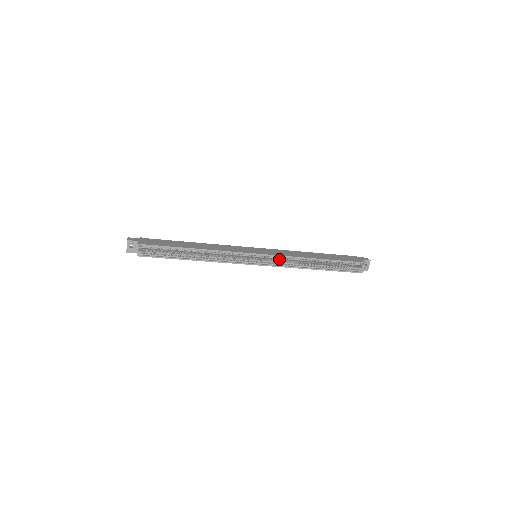
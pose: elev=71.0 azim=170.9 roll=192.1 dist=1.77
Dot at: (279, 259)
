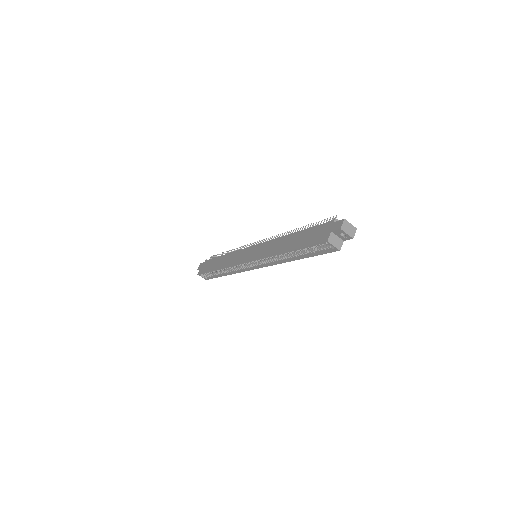
Dot at: occluded
